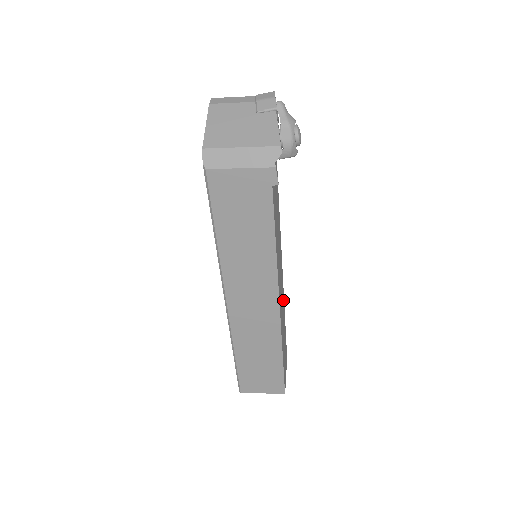
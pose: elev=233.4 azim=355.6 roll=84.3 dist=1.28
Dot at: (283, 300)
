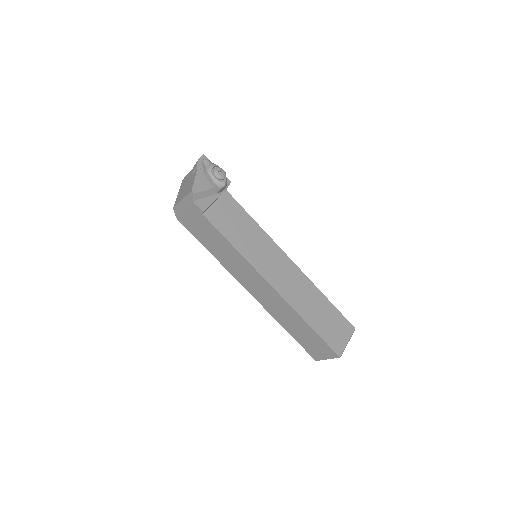
Dot at: (305, 281)
